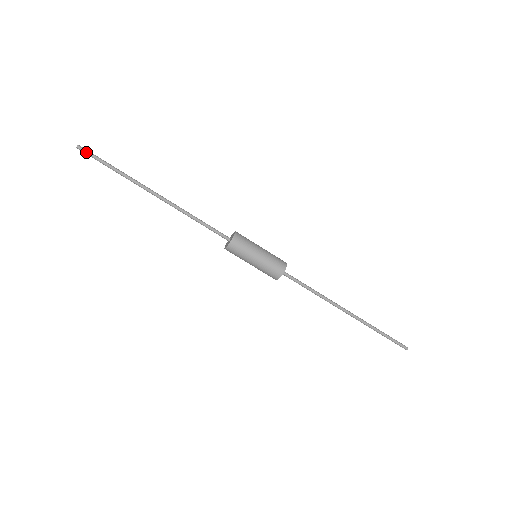
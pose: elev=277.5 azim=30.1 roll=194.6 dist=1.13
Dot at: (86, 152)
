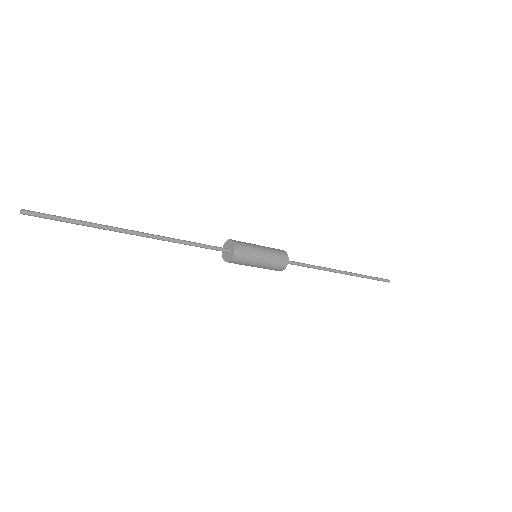
Dot at: (36, 213)
